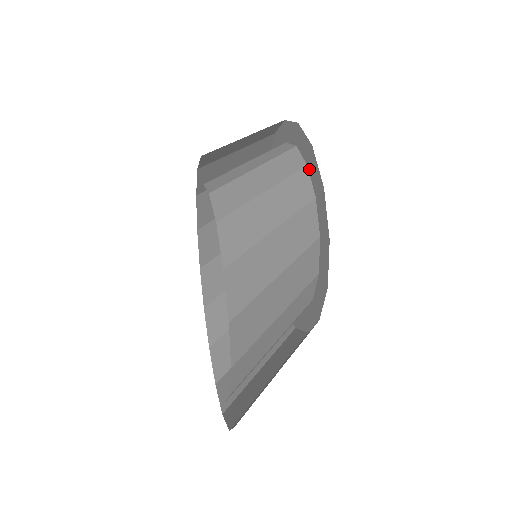
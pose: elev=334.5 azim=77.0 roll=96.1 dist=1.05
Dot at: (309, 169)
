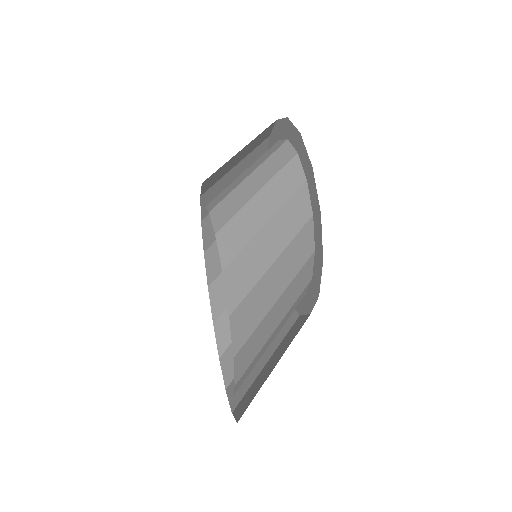
Dot at: (308, 185)
